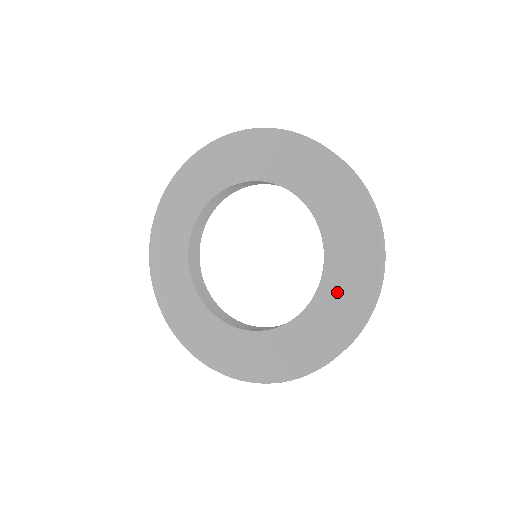
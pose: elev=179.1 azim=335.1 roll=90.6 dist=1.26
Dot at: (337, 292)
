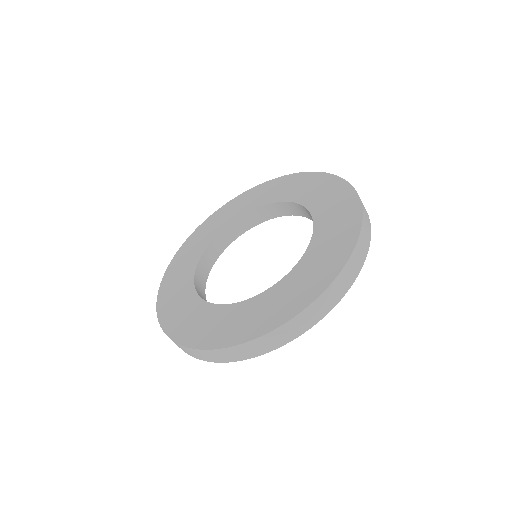
Dot at: (330, 220)
